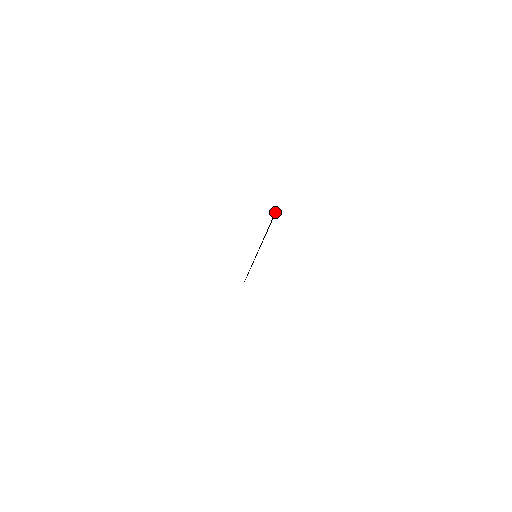
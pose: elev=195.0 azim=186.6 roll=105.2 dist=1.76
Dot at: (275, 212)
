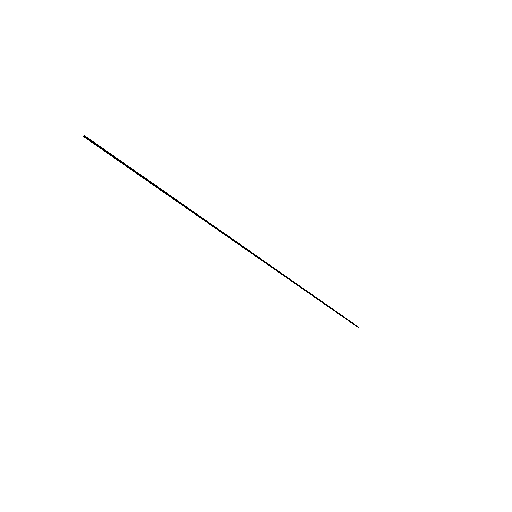
Dot at: occluded
